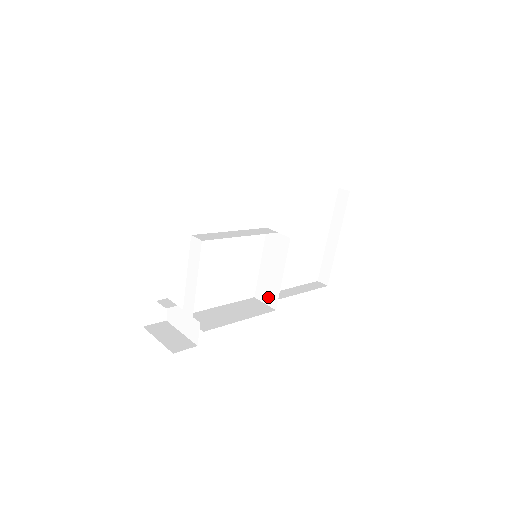
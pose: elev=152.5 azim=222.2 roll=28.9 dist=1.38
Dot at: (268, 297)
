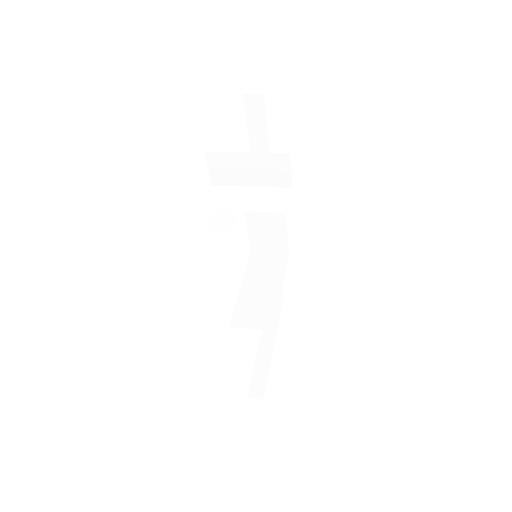
Dot at: (257, 319)
